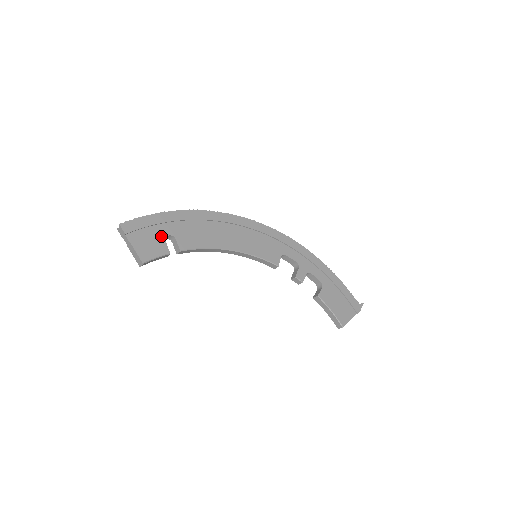
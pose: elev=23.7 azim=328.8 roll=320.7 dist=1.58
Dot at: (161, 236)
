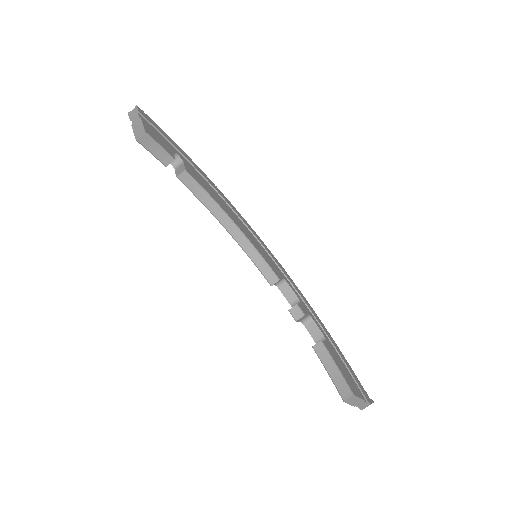
Dot at: (171, 147)
